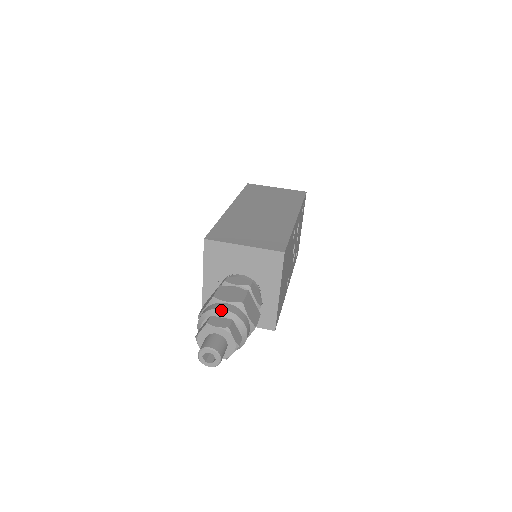
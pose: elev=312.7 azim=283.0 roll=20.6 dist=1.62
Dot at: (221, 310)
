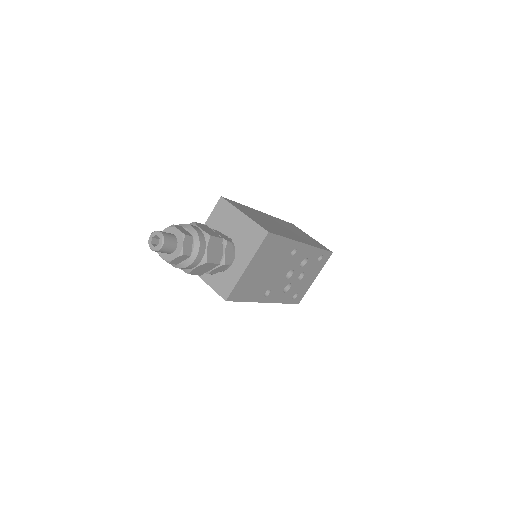
Dot at: (191, 226)
